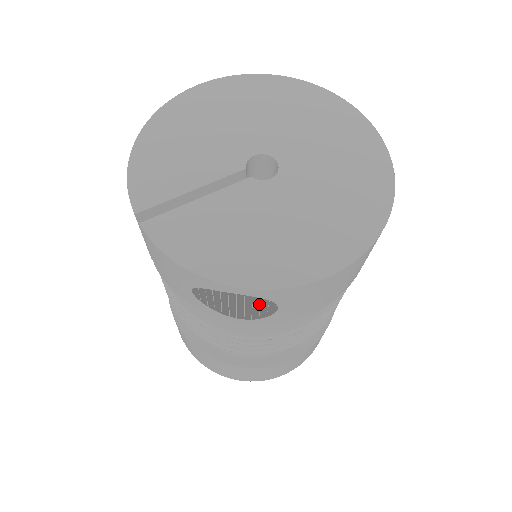
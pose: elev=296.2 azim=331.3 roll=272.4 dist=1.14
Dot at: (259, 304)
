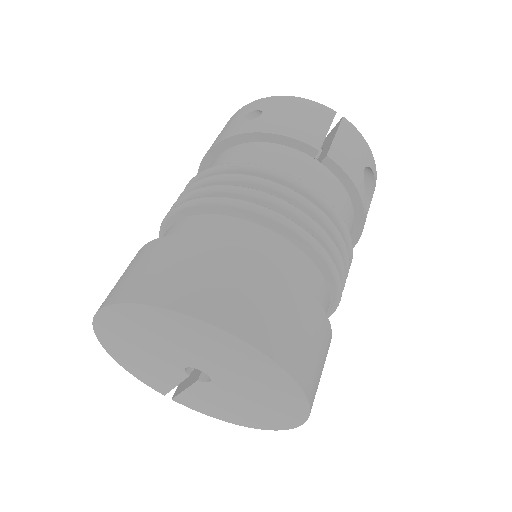
Dot at: occluded
